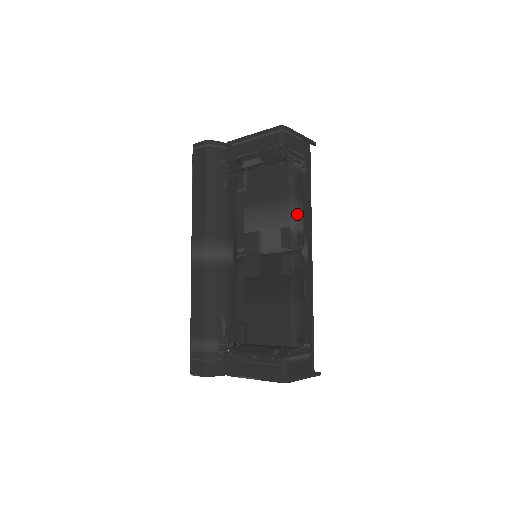
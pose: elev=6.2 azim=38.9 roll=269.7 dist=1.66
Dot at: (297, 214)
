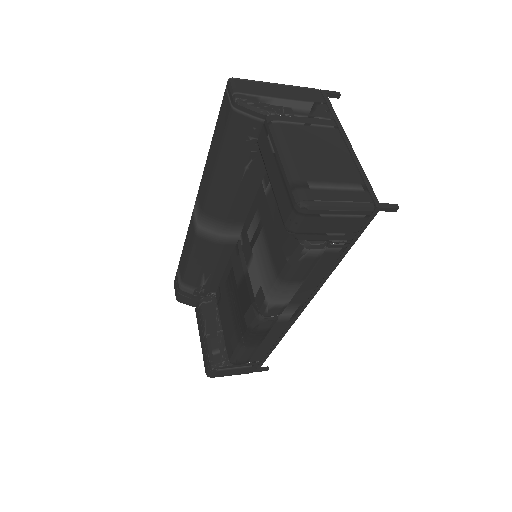
Dot at: (281, 294)
